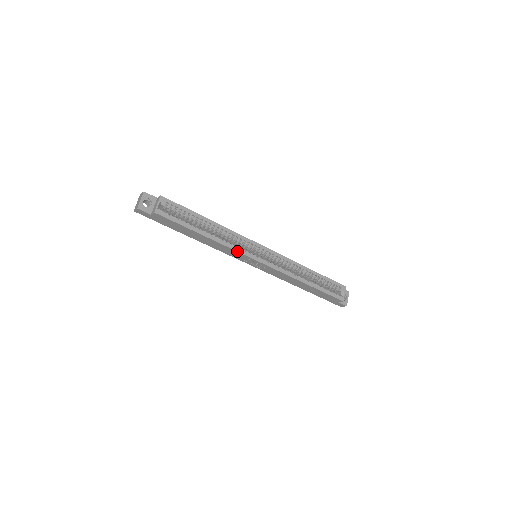
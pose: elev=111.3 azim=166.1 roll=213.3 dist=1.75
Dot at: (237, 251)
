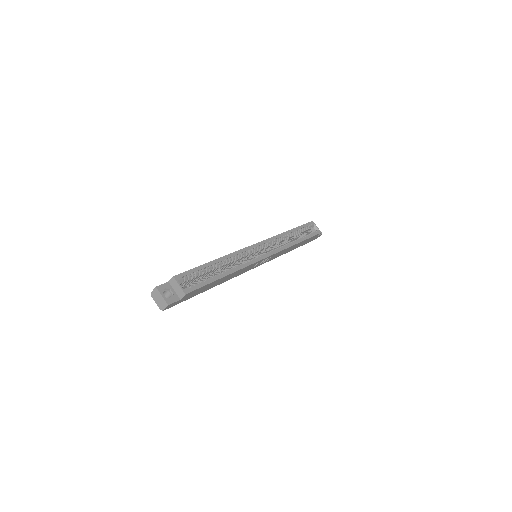
Dot at: (251, 264)
